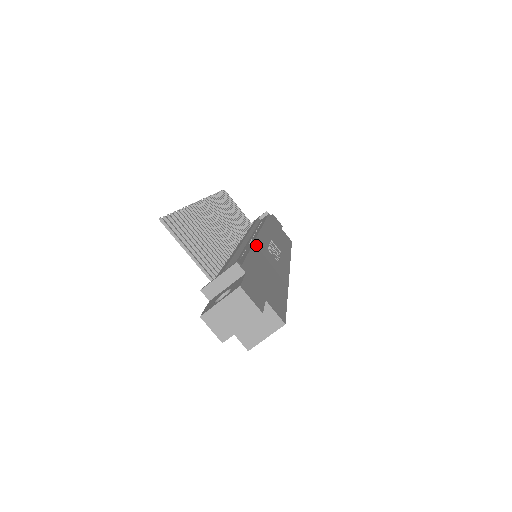
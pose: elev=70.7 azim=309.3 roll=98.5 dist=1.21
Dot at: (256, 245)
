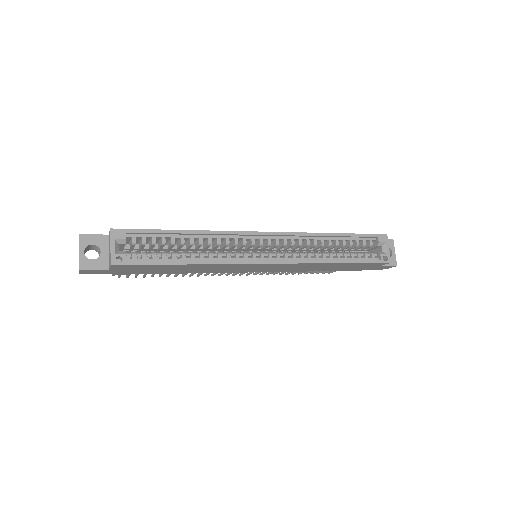
Dot at: occluded
